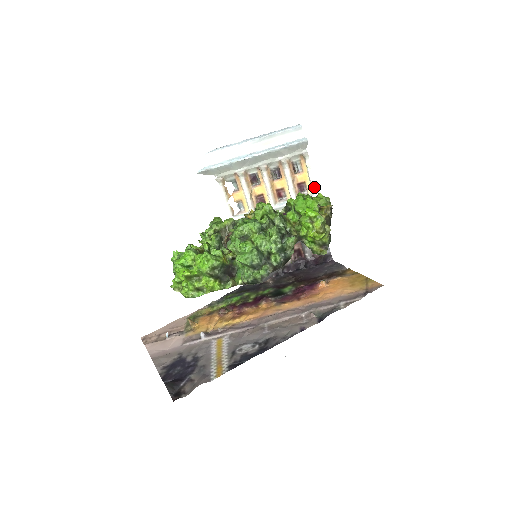
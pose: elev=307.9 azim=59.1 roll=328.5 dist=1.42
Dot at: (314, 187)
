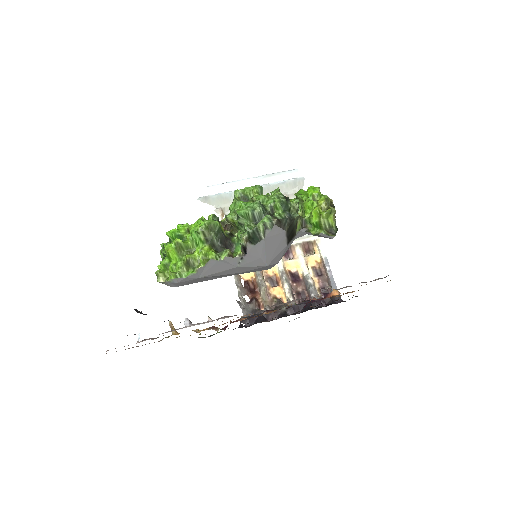
Dot at: occluded
